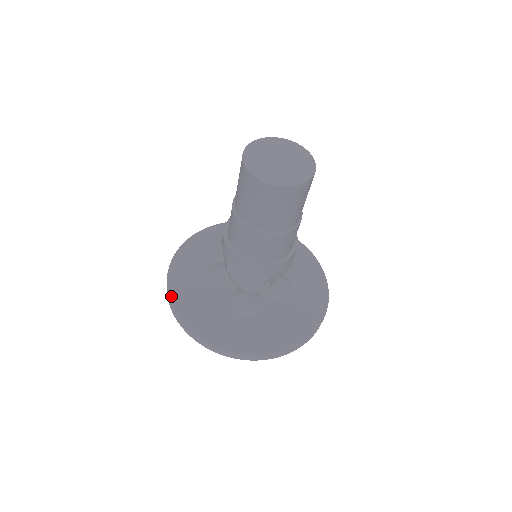
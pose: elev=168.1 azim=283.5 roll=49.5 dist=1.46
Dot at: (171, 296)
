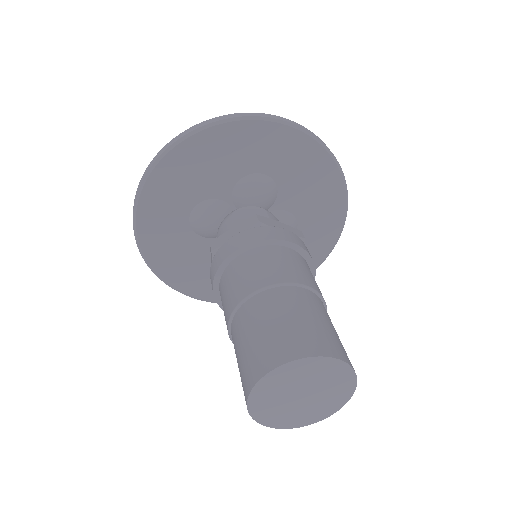
Dot at: (142, 250)
